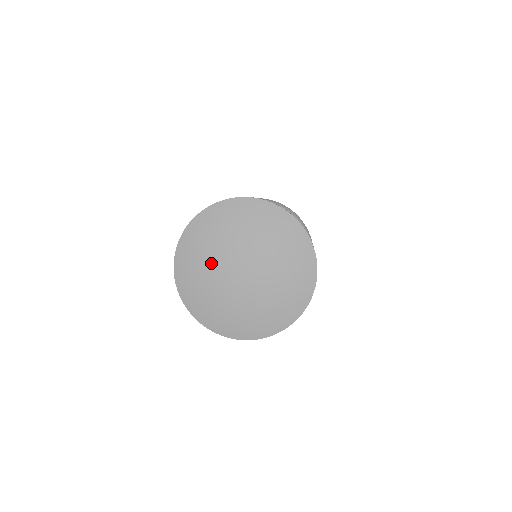
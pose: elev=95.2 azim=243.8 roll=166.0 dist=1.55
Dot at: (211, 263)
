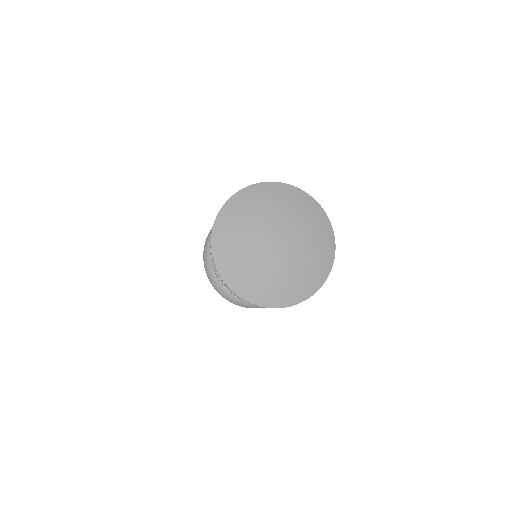
Dot at: (250, 253)
